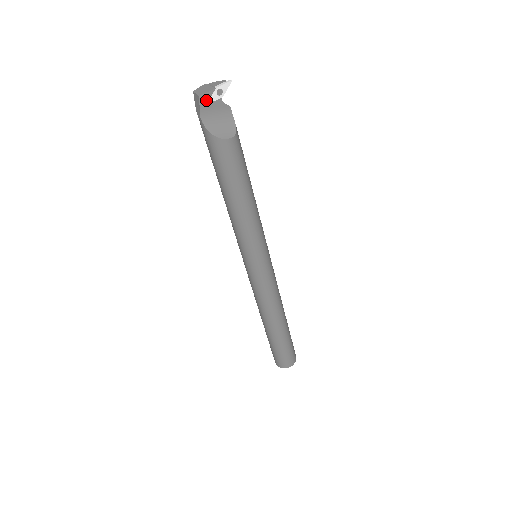
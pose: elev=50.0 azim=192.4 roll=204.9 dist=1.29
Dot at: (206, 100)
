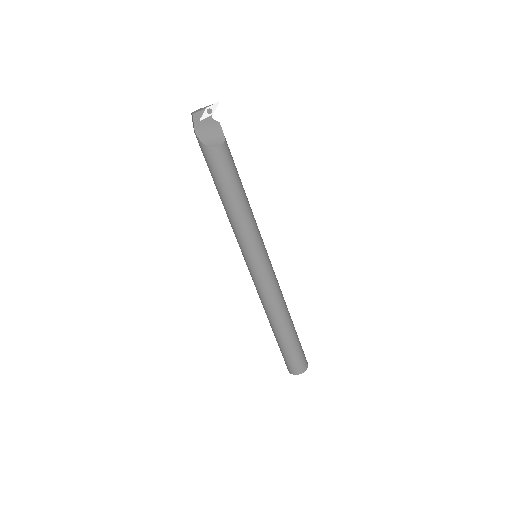
Dot at: (199, 117)
